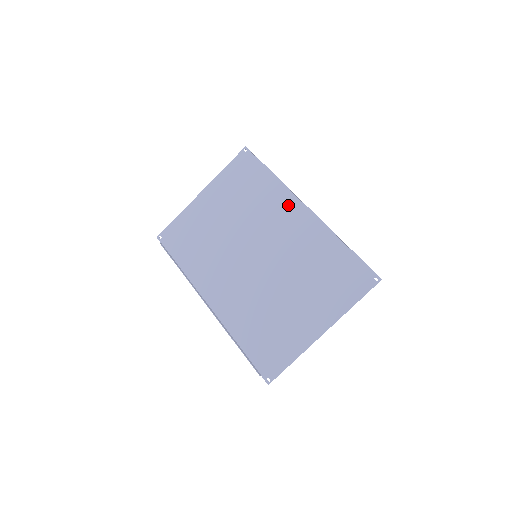
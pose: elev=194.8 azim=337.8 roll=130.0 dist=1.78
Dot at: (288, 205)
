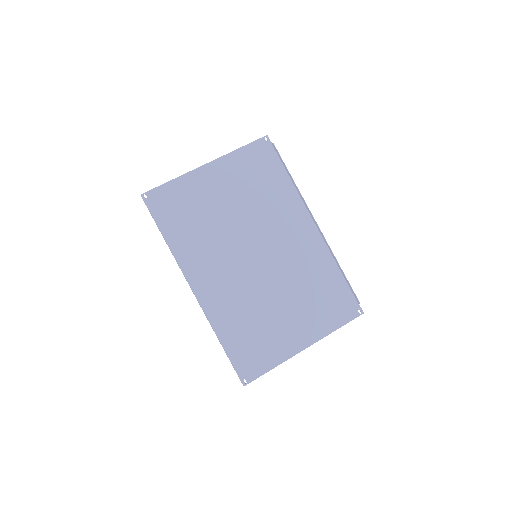
Dot at: (298, 216)
